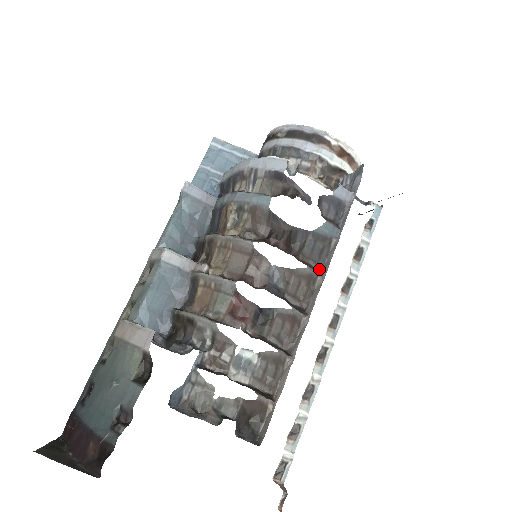
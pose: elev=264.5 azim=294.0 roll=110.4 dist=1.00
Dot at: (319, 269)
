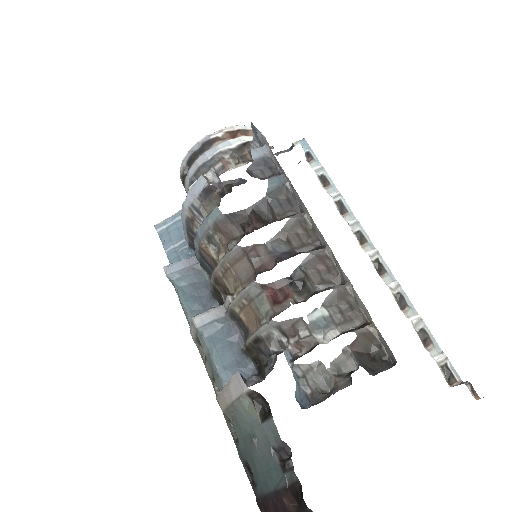
Dot at: (300, 212)
